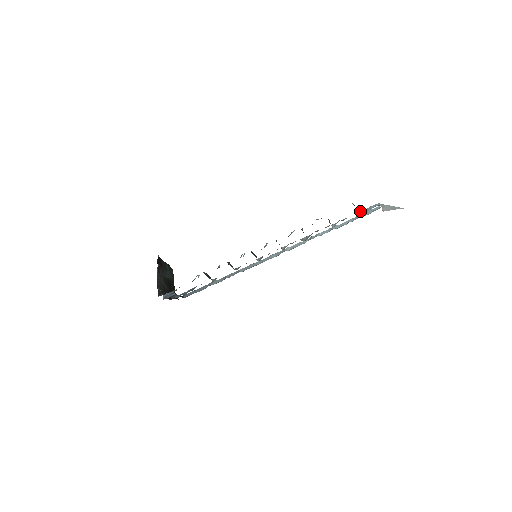
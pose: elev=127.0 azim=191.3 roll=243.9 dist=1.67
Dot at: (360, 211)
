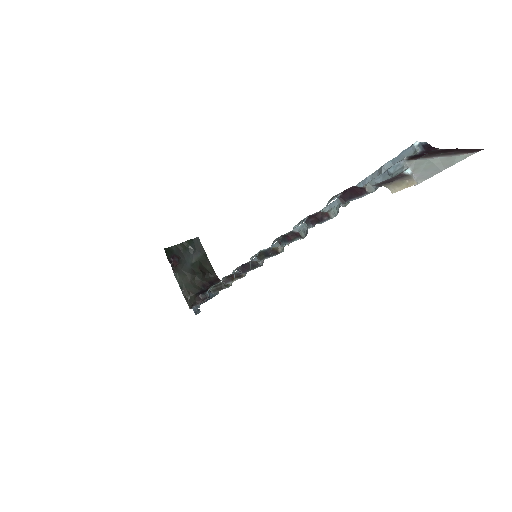
Dot at: (371, 182)
